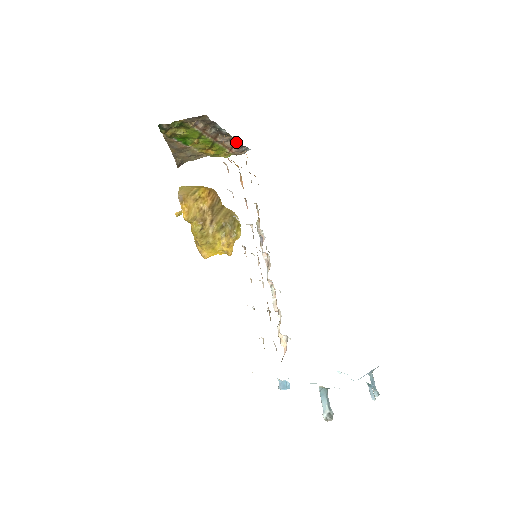
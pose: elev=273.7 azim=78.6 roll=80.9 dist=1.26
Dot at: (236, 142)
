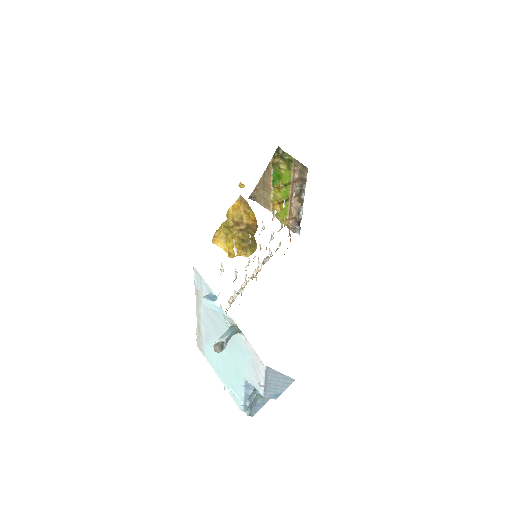
Dot at: (299, 215)
